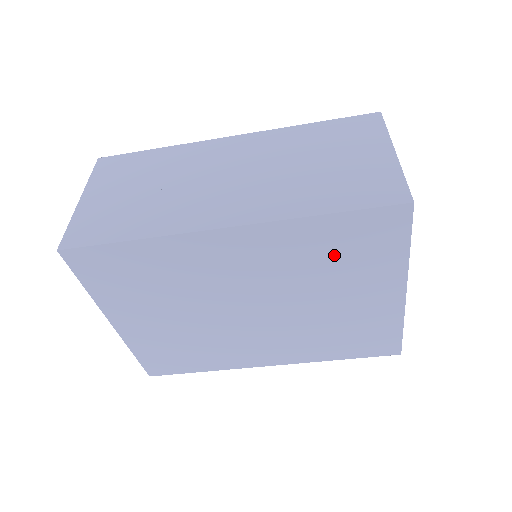
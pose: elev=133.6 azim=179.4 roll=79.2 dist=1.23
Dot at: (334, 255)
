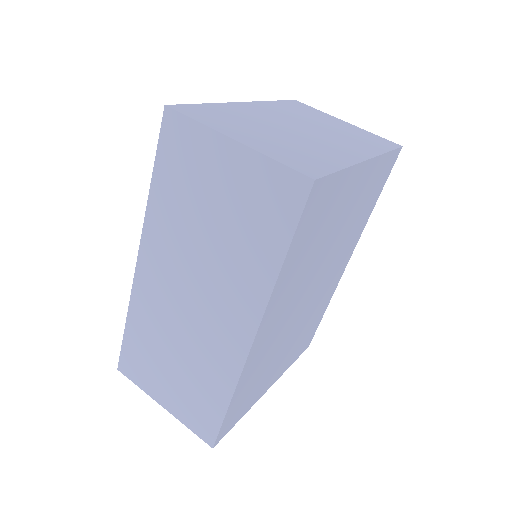
Dot at: (313, 240)
